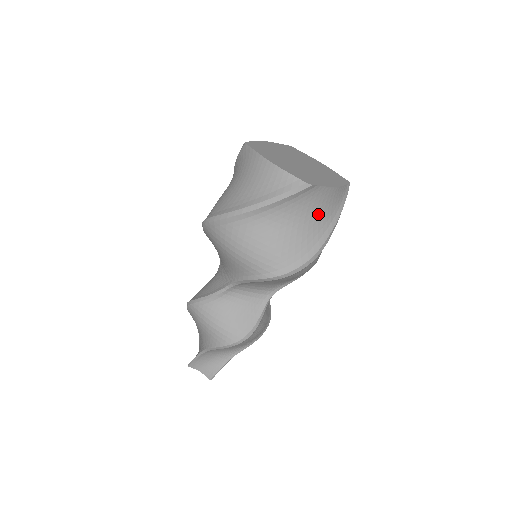
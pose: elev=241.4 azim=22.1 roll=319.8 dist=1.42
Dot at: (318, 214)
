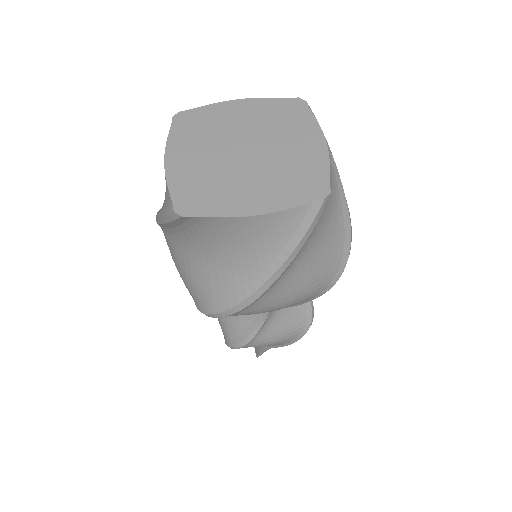
Dot at: (235, 250)
